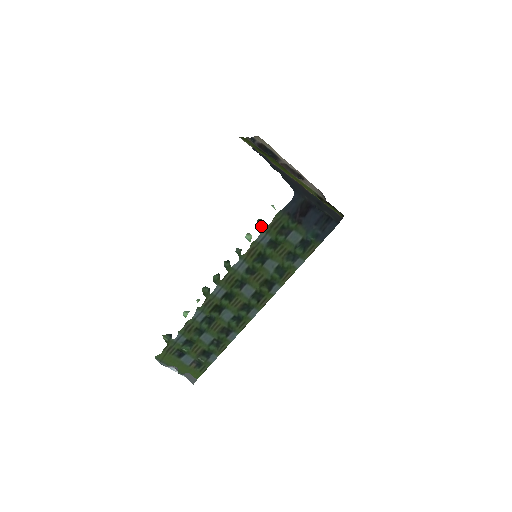
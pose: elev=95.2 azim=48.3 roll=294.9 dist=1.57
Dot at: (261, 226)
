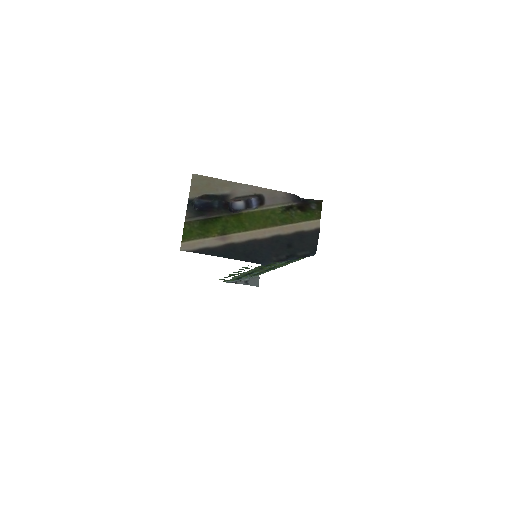
Dot at: (247, 268)
